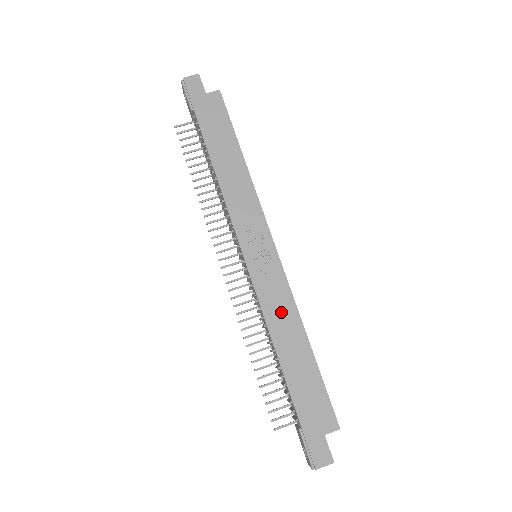
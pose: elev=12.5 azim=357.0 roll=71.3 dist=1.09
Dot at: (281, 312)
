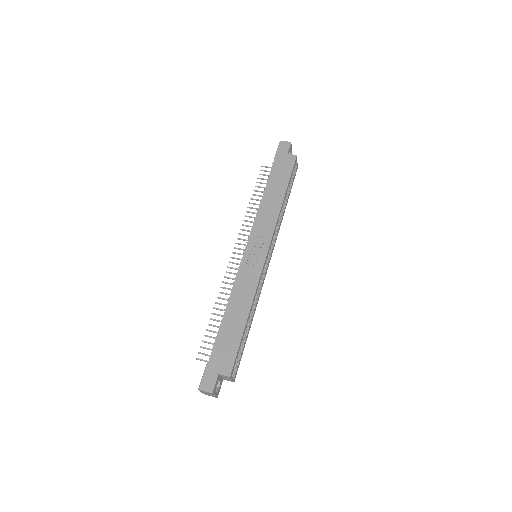
Dot at: (244, 290)
